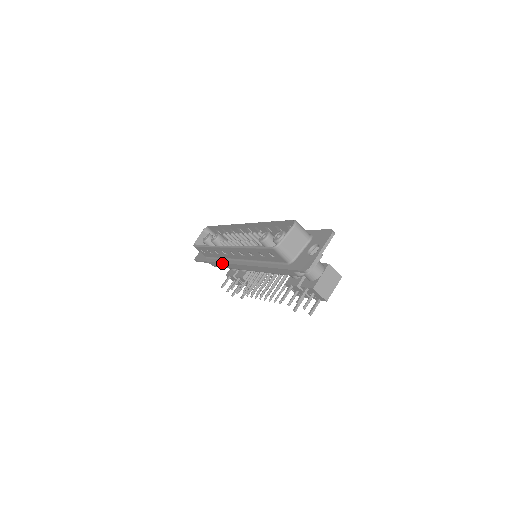
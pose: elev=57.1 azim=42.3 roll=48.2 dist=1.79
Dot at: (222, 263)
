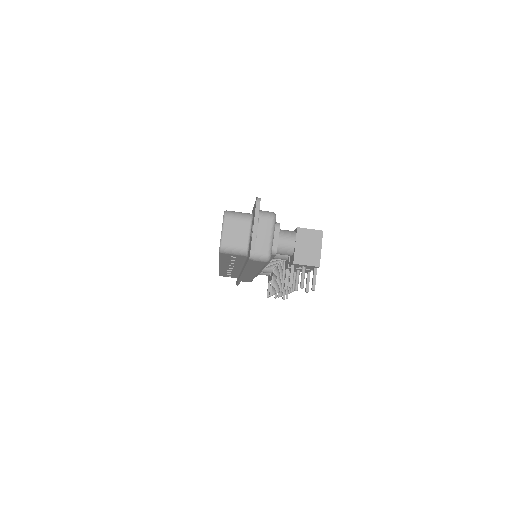
Dot at: (239, 279)
